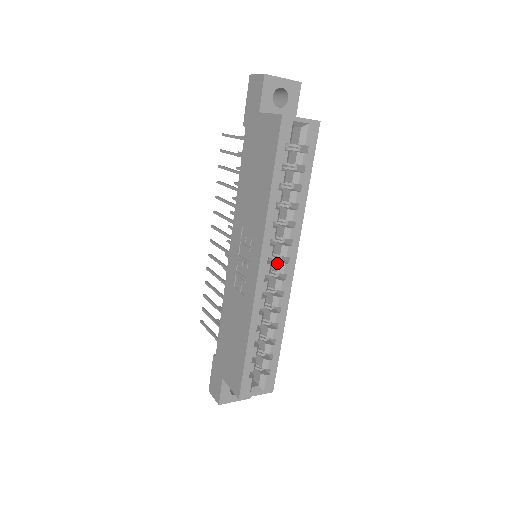
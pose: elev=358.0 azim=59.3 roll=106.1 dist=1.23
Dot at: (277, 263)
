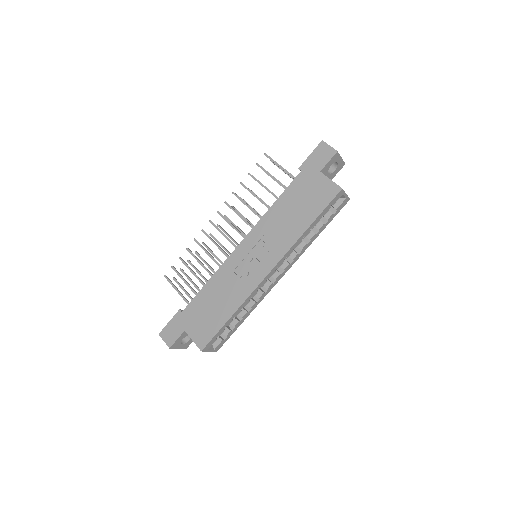
Dot at: occluded
